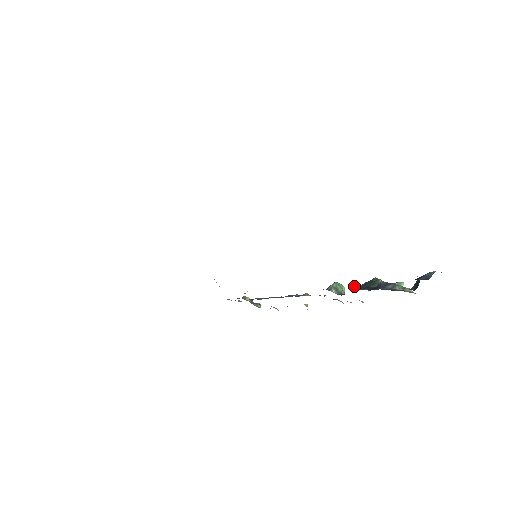
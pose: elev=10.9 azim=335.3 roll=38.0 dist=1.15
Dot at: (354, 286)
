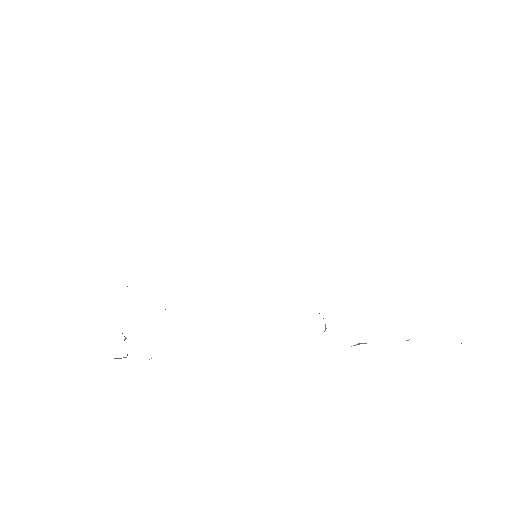
Dot at: occluded
